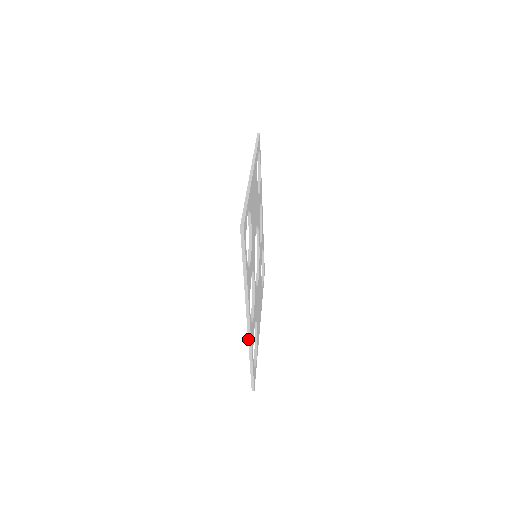
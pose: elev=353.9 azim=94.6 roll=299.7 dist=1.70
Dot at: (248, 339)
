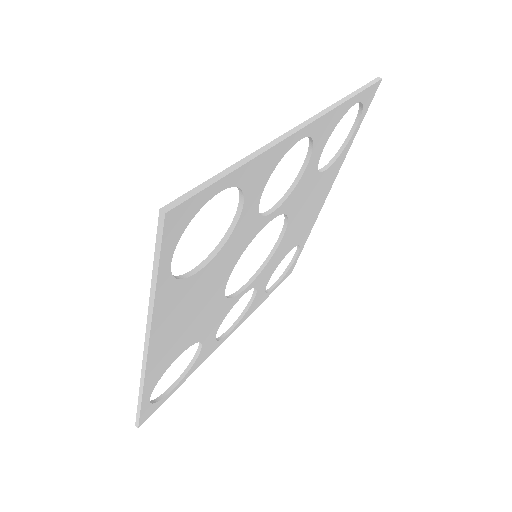
Dot at: occluded
